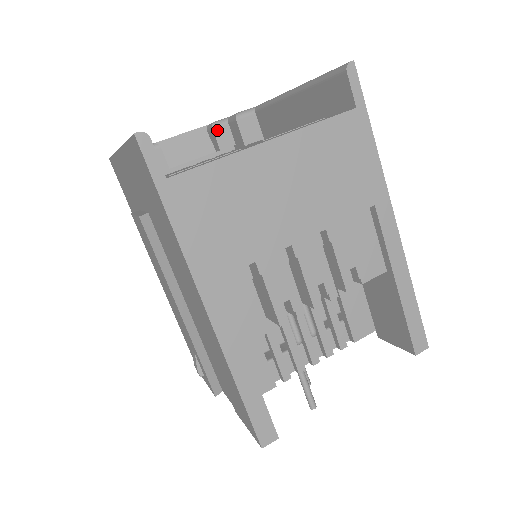
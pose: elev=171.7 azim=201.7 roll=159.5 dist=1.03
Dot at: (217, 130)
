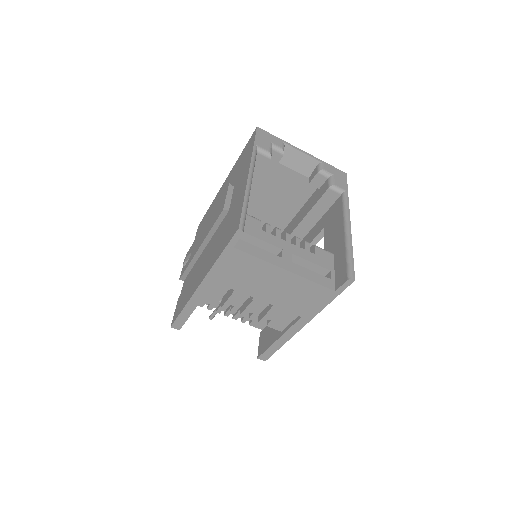
Dot at: (319, 175)
